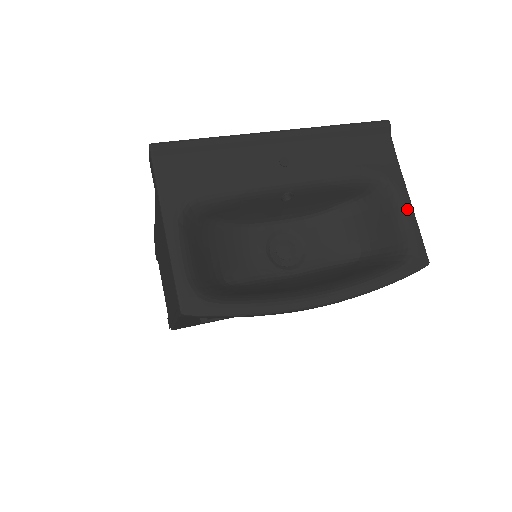
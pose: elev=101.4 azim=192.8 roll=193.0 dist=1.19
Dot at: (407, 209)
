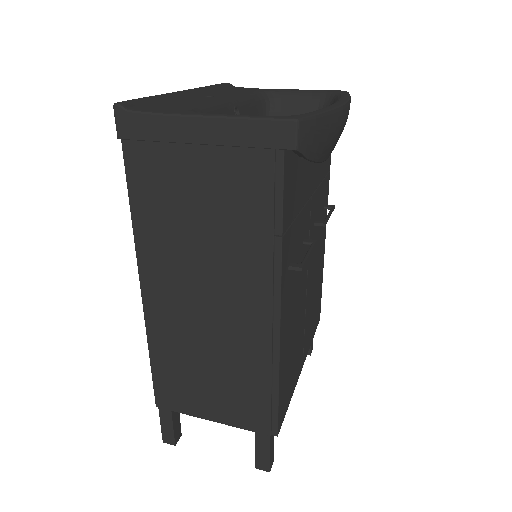
Dot at: (297, 90)
